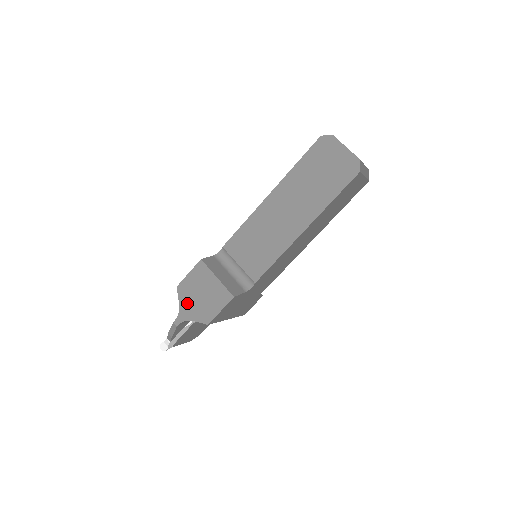
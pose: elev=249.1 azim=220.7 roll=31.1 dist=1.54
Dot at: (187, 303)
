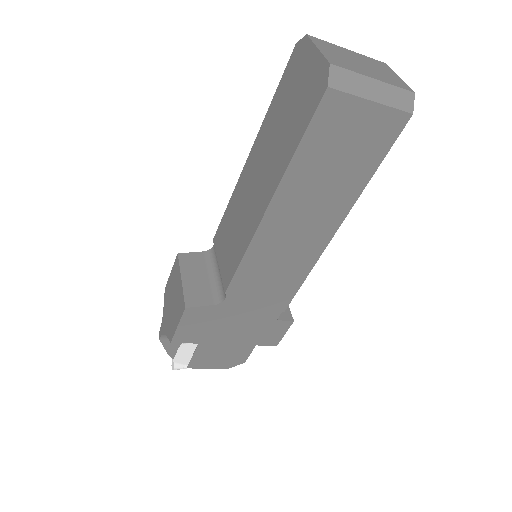
Dot at: (166, 310)
